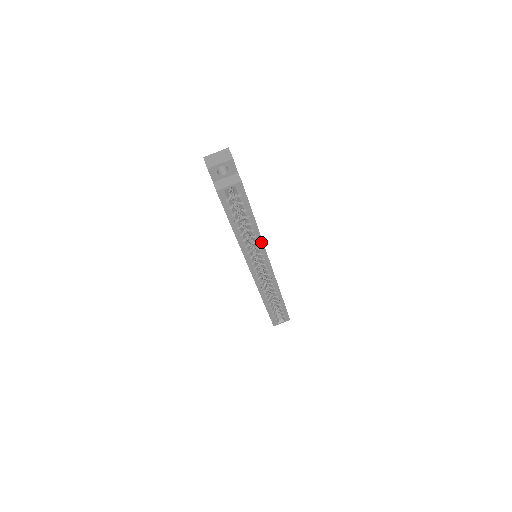
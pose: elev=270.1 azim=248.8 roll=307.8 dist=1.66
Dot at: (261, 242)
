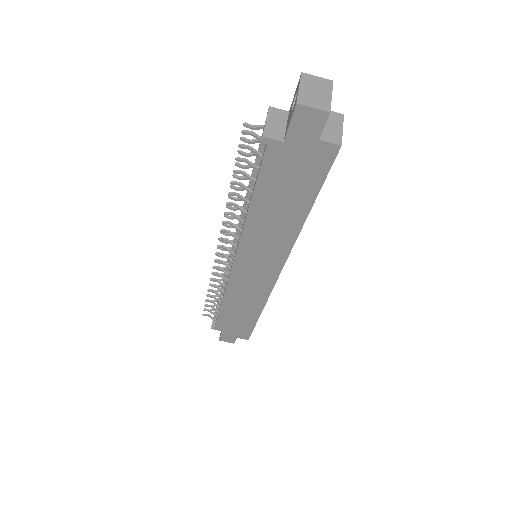
Dot at: occluded
